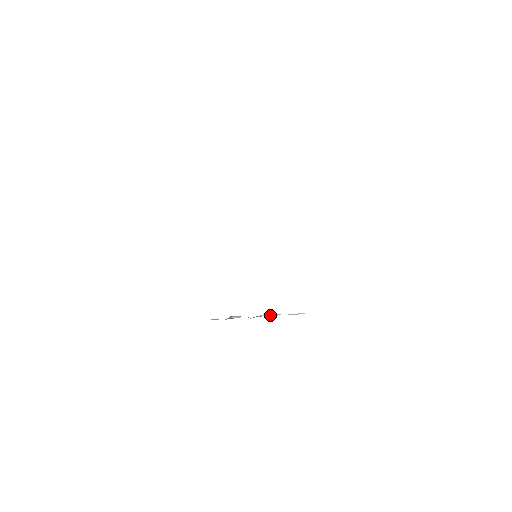
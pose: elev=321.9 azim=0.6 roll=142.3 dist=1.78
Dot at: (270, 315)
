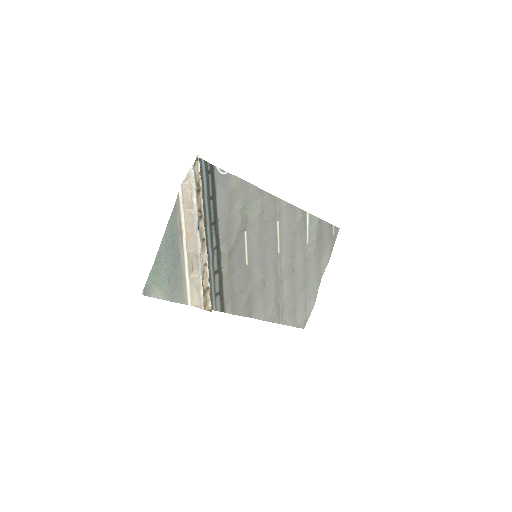
Dot at: (197, 222)
